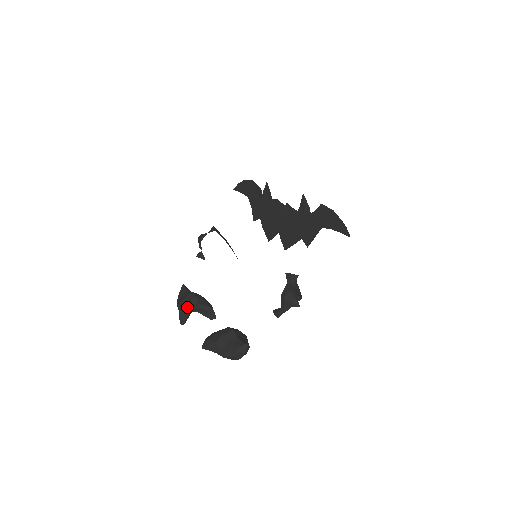
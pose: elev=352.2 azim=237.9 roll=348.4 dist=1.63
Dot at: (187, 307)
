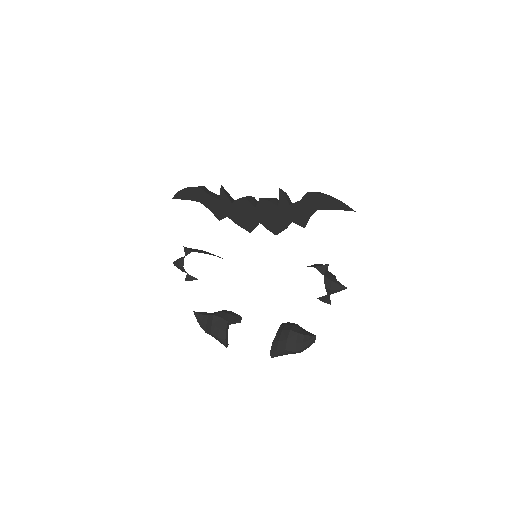
Dot at: (222, 332)
